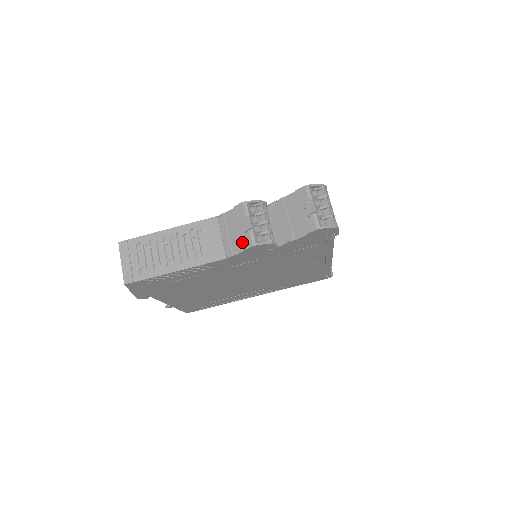
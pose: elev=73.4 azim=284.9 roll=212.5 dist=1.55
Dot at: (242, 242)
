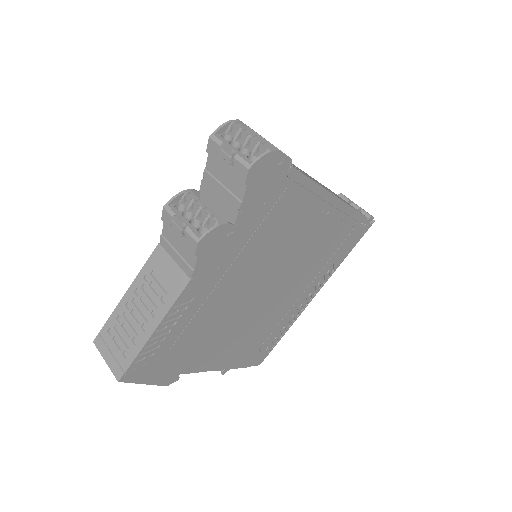
Dot at: (188, 249)
